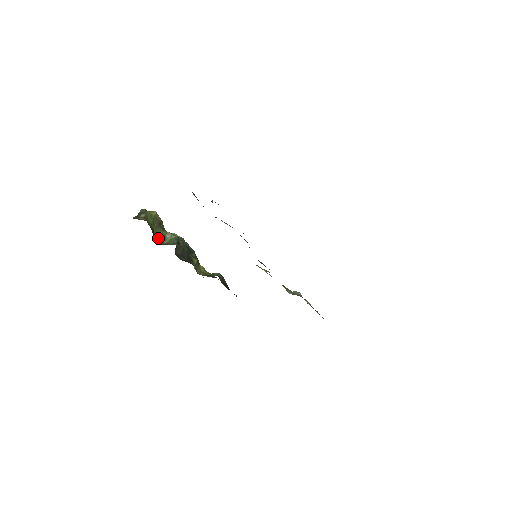
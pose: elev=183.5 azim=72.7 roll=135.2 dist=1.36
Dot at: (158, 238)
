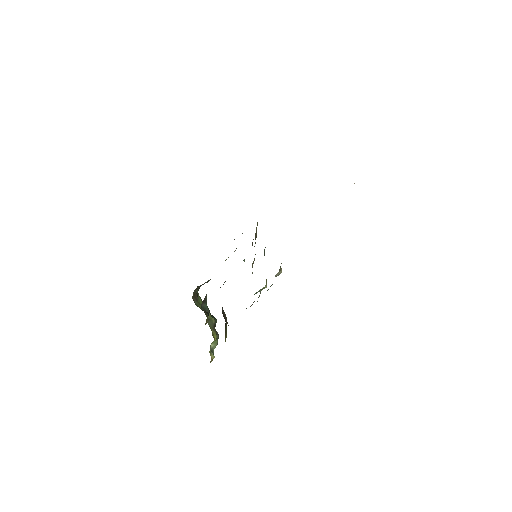
Dot at: (197, 306)
